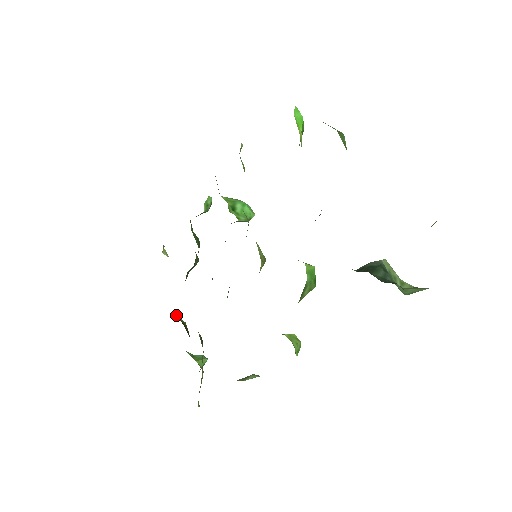
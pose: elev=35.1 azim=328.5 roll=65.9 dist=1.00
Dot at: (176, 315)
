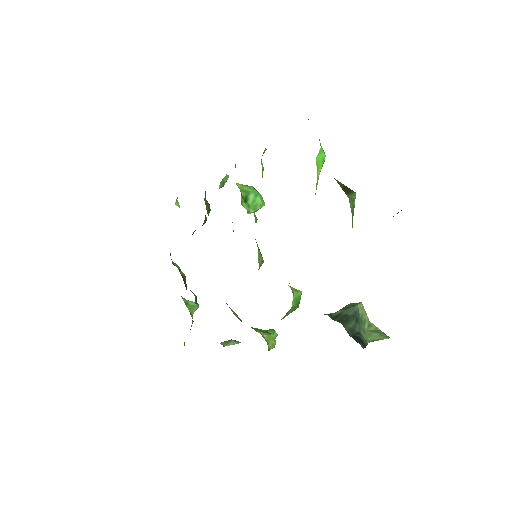
Dot at: occluded
